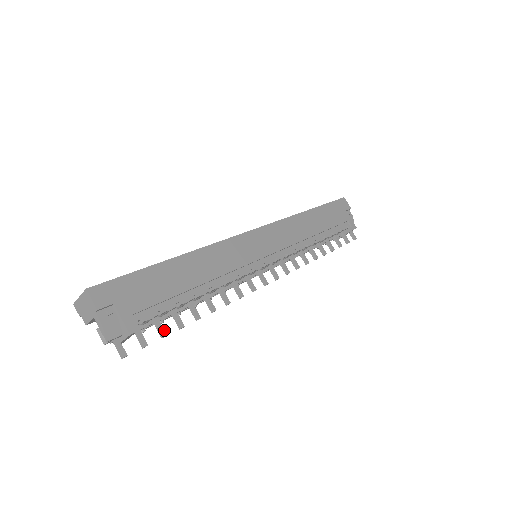
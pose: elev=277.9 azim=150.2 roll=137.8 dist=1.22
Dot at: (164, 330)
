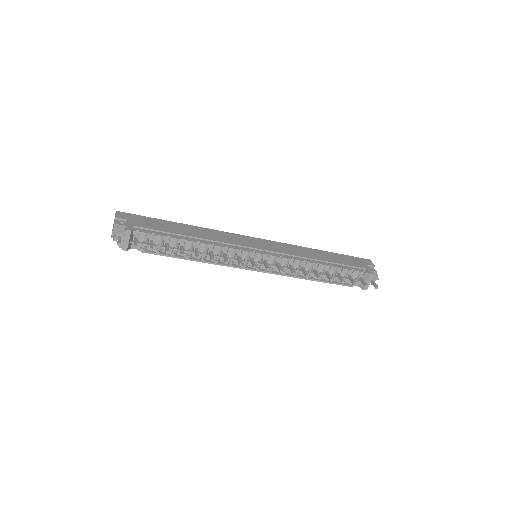
Dot at: occluded
